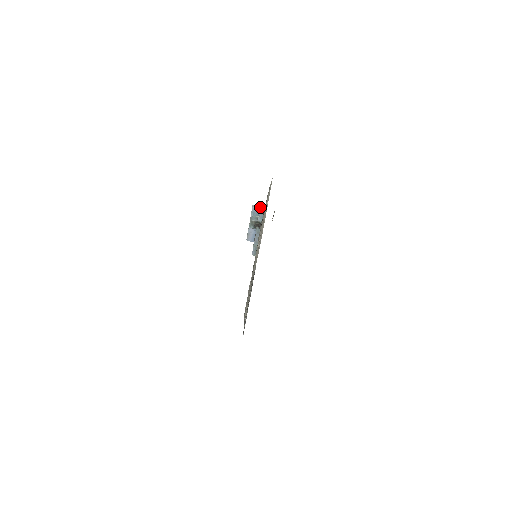
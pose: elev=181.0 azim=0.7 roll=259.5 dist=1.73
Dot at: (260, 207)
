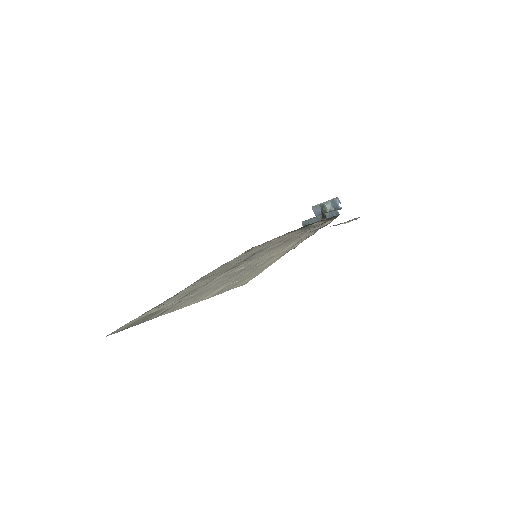
Dot at: occluded
